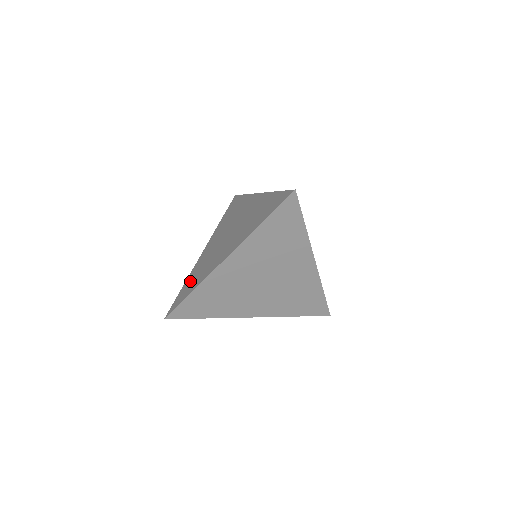
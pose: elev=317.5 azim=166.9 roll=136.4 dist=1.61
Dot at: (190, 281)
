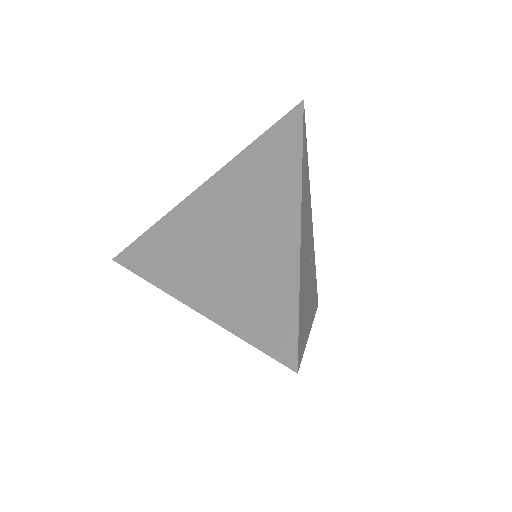
Dot at: (157, 240)
